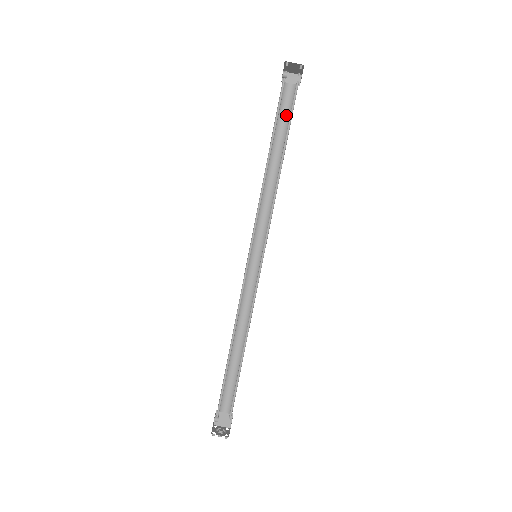
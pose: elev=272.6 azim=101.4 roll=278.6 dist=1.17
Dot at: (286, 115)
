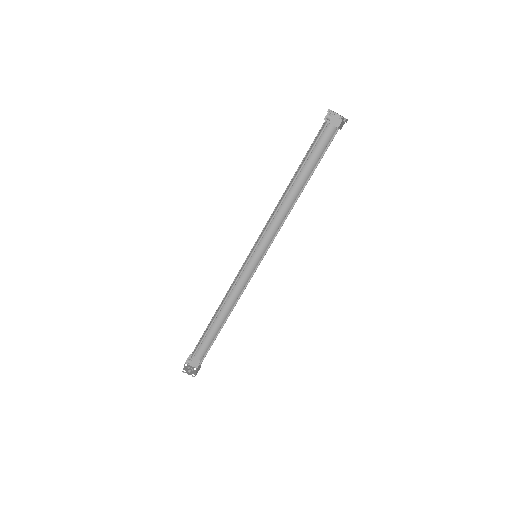
Dot at: (318, 150)
